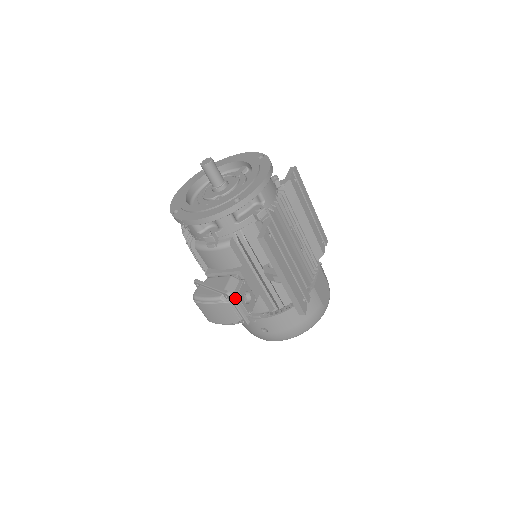
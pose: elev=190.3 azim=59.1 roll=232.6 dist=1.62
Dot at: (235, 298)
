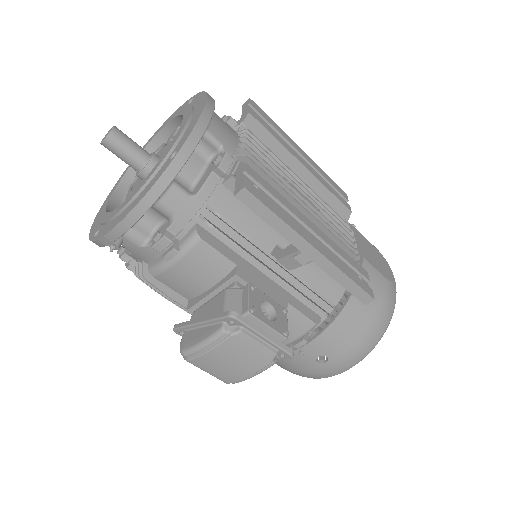
Dot at: (248, 319)
